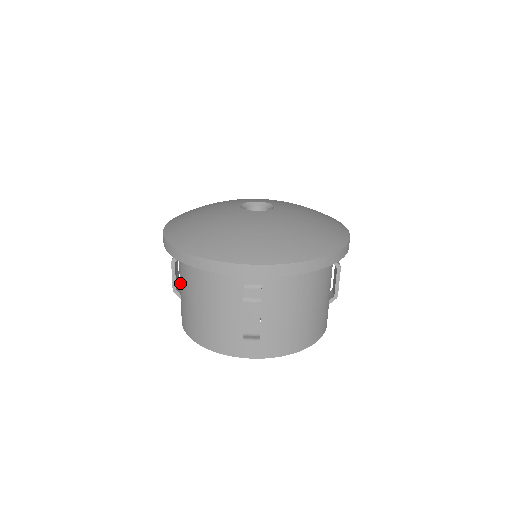
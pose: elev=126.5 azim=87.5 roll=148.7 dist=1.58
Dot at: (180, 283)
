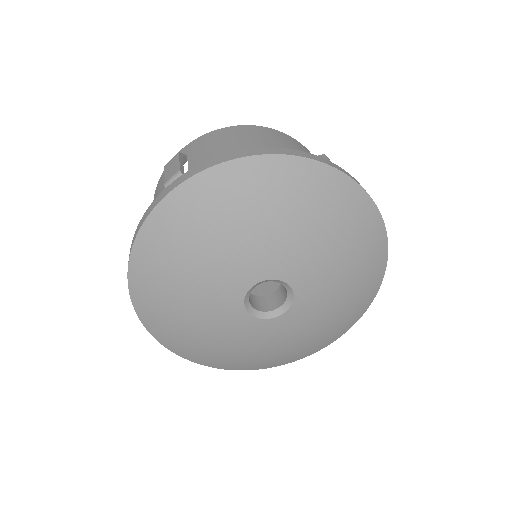
Dot at: occluded
